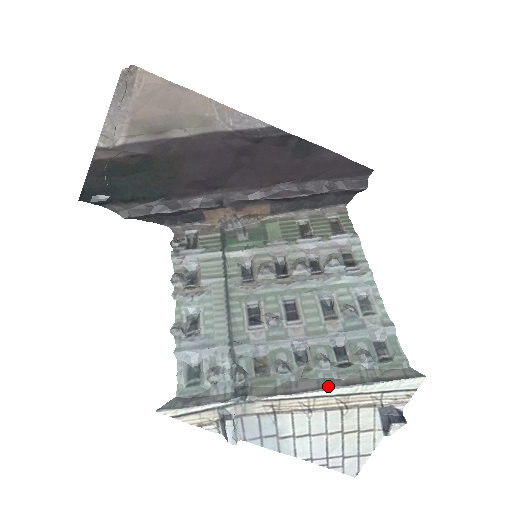
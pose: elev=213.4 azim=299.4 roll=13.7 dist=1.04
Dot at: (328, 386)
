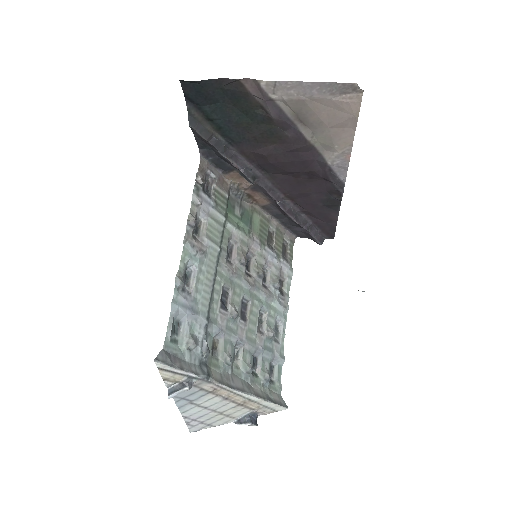
Dot at: (249, 392)
